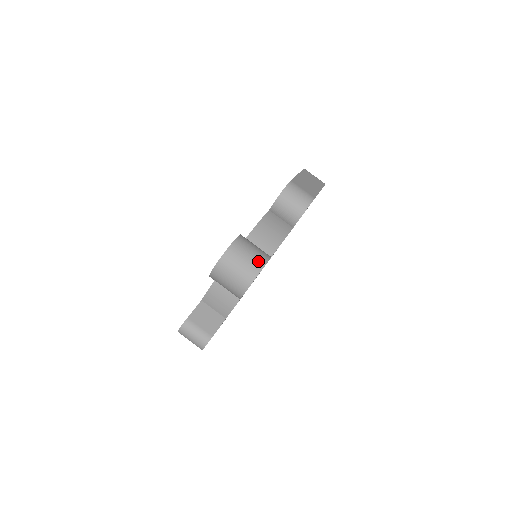
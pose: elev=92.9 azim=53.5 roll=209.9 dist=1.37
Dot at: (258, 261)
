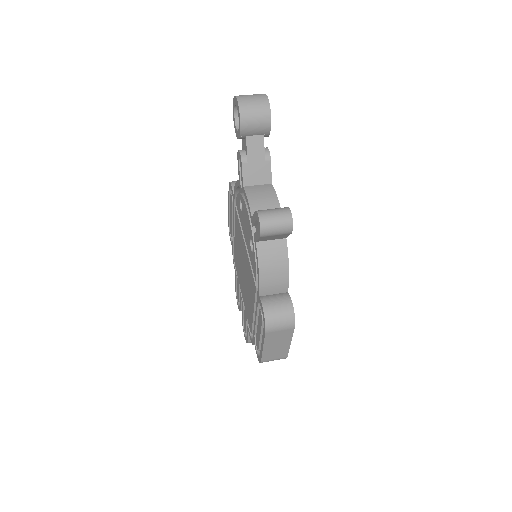
Dot at: occluded
